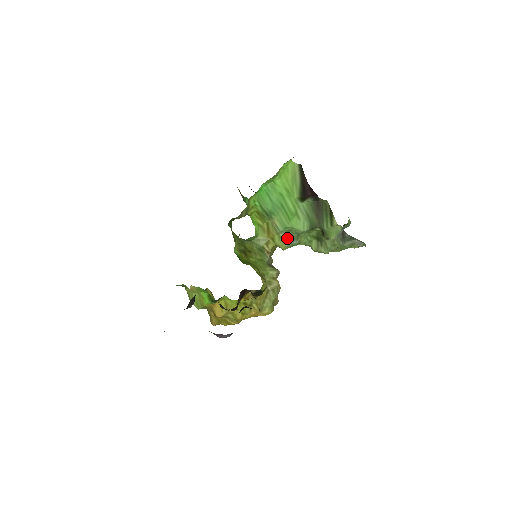
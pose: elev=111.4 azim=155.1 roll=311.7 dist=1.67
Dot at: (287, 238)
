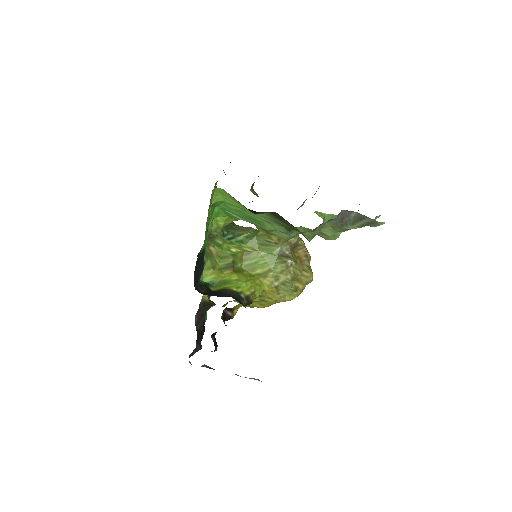
Dot at: (281, 234)
